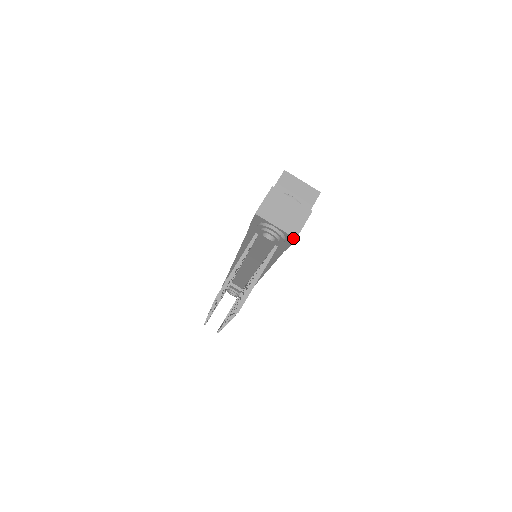
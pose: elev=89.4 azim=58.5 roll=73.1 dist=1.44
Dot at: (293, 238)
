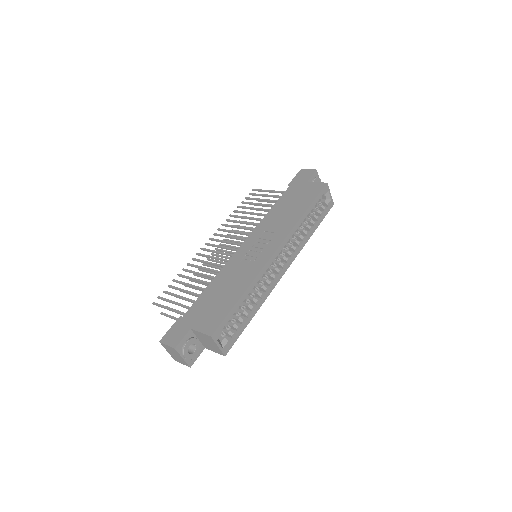
Dot at: occluded
